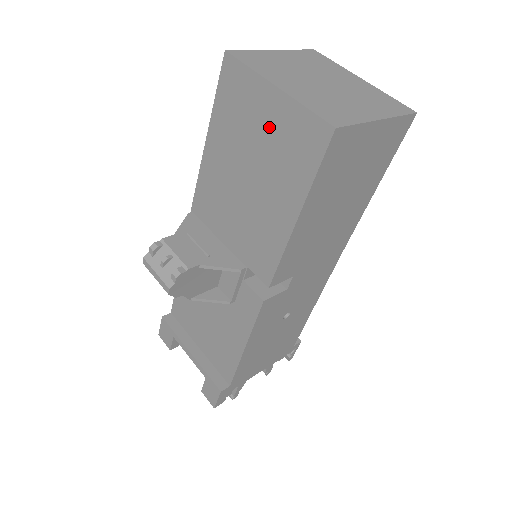
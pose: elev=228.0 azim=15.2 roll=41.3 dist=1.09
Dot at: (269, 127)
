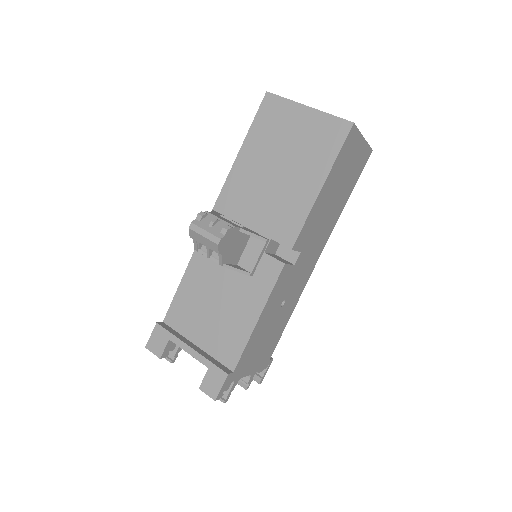
Dot at: (301, 131)
